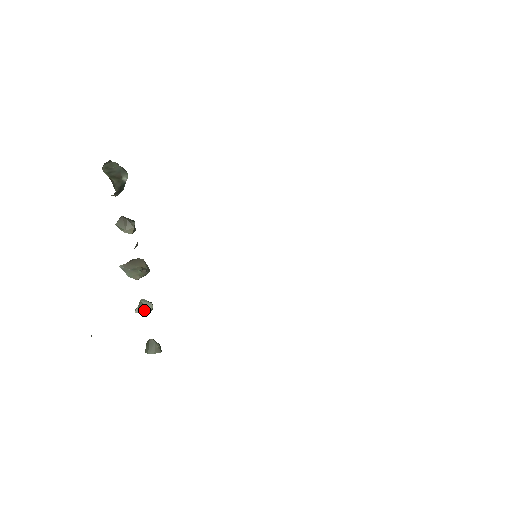
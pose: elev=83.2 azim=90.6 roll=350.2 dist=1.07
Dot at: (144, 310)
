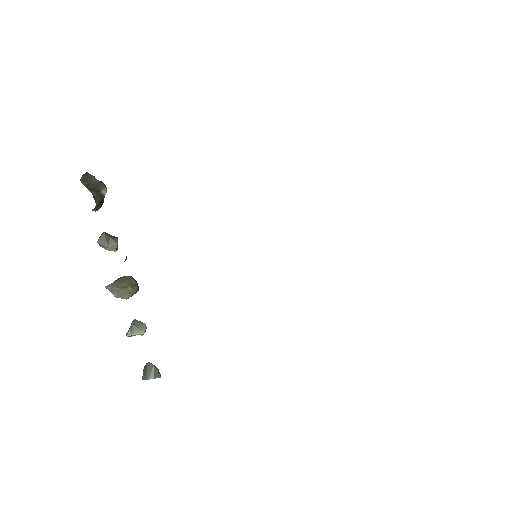
Dot at: (137, 332)
